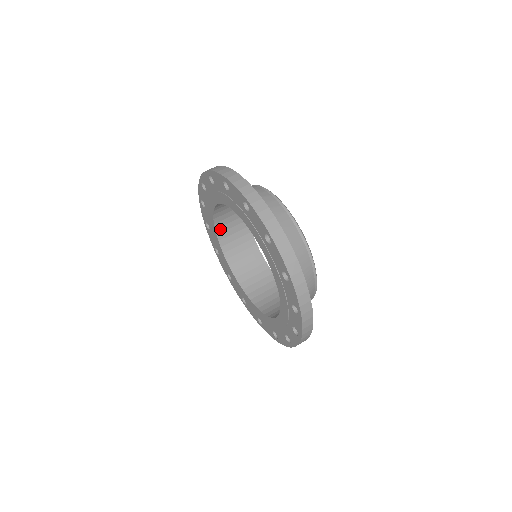
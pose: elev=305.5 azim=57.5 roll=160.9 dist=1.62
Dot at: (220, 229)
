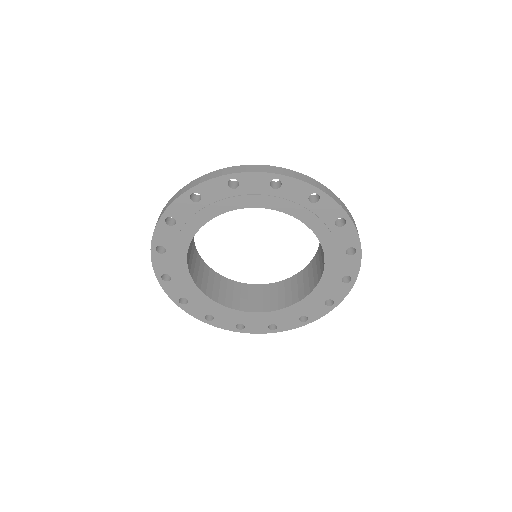
Dot at: occluded
